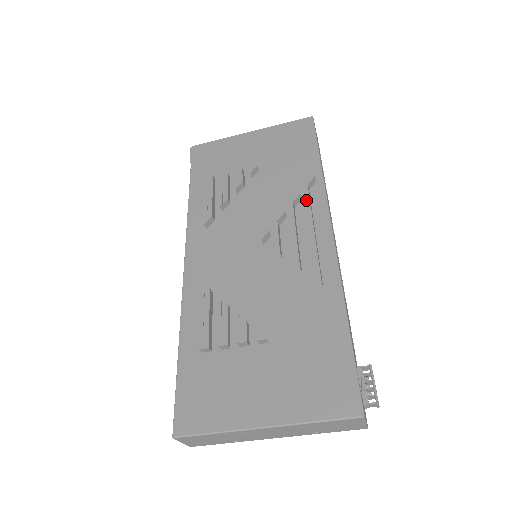
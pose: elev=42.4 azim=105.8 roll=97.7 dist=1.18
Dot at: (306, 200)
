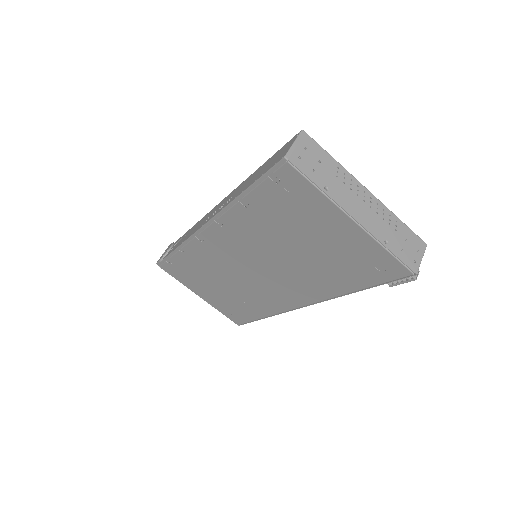
Dot at: occluded
